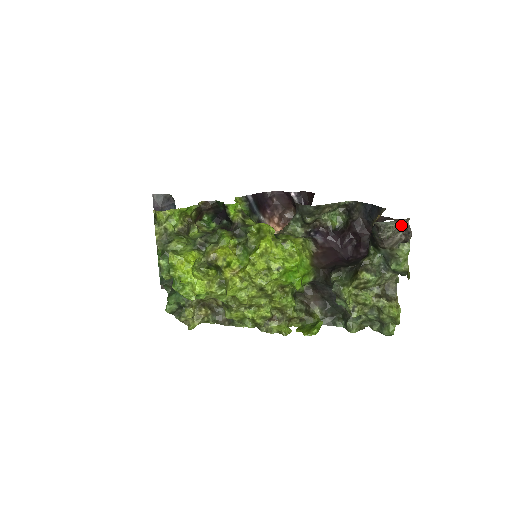
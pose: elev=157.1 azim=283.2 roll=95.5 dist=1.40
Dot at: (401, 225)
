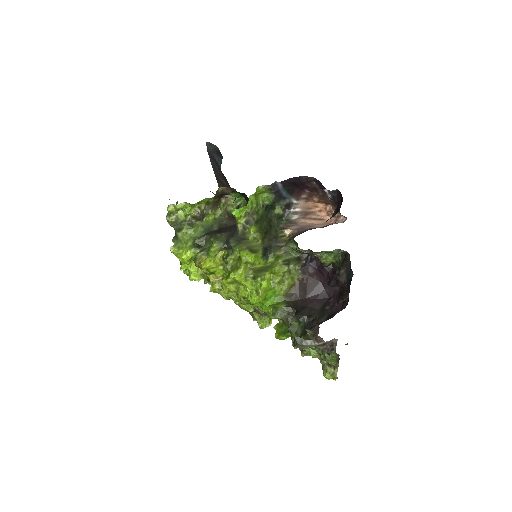
Dot at: (321, 344)
